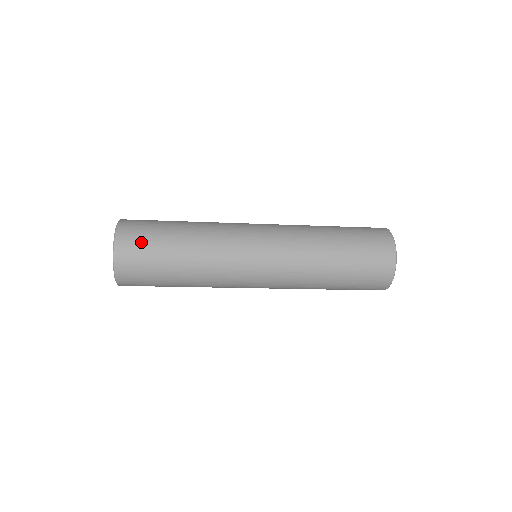
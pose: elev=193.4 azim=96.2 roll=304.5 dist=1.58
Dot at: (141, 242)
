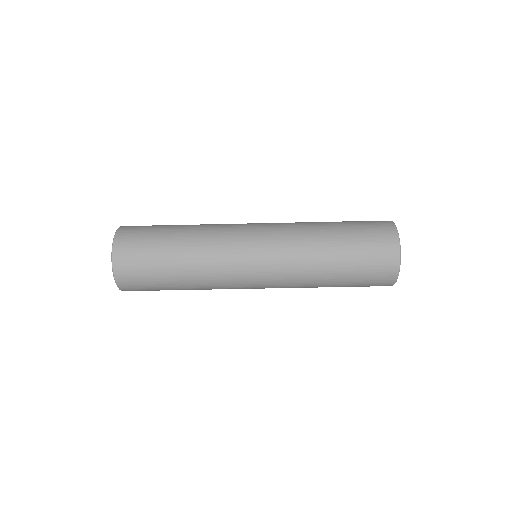
Dot at: occluded
